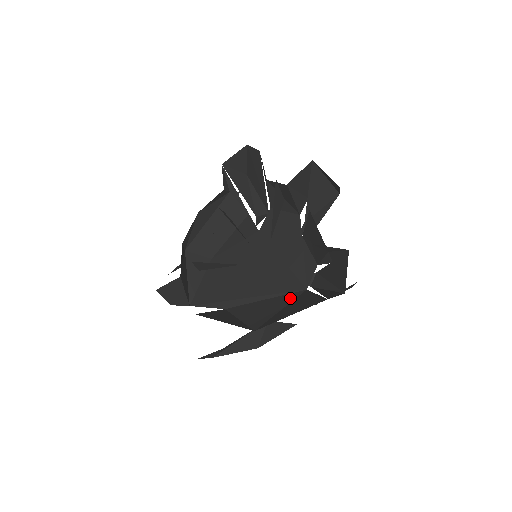
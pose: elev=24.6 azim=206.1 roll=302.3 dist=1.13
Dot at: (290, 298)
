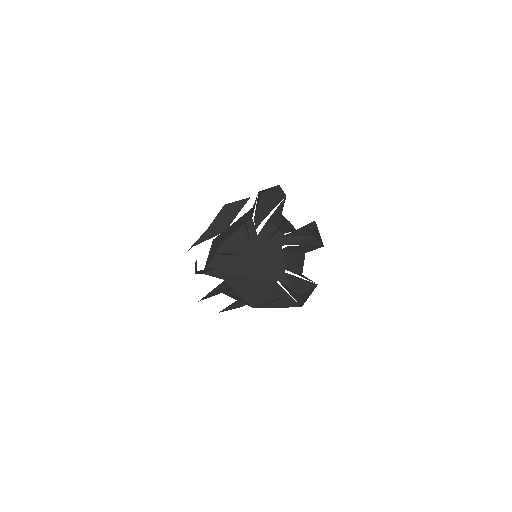
Dot at: (268, 287)
